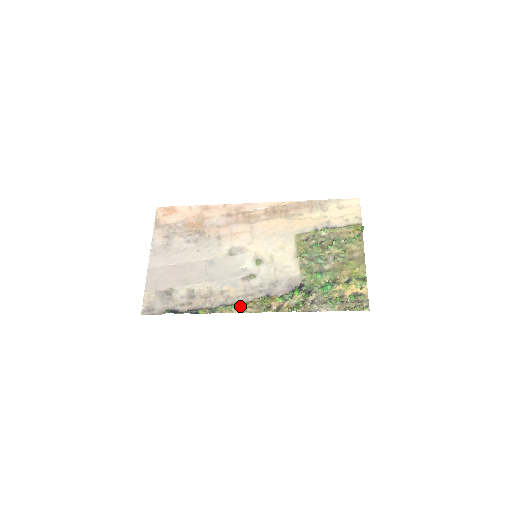
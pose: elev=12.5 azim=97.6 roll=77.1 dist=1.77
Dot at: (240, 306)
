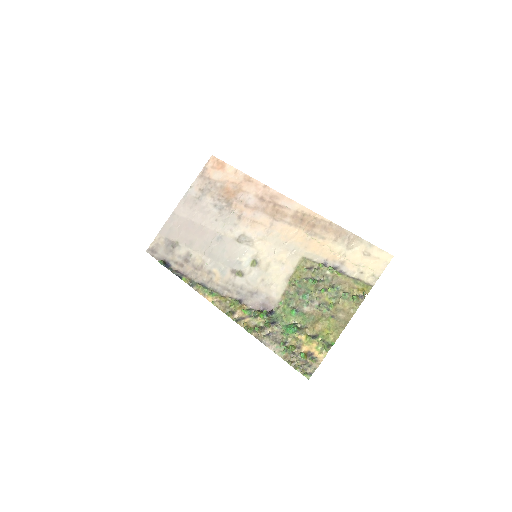
Dot at: (213, 295)
